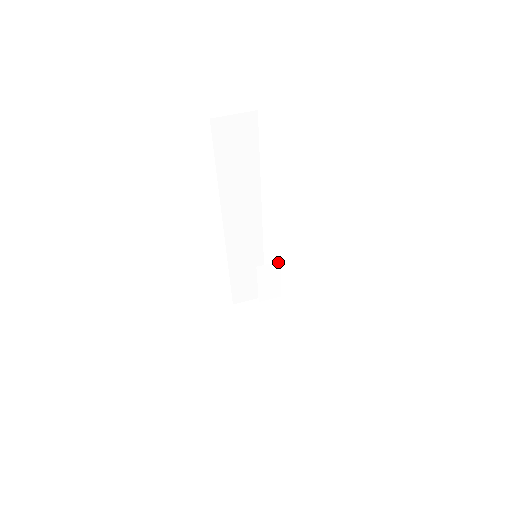
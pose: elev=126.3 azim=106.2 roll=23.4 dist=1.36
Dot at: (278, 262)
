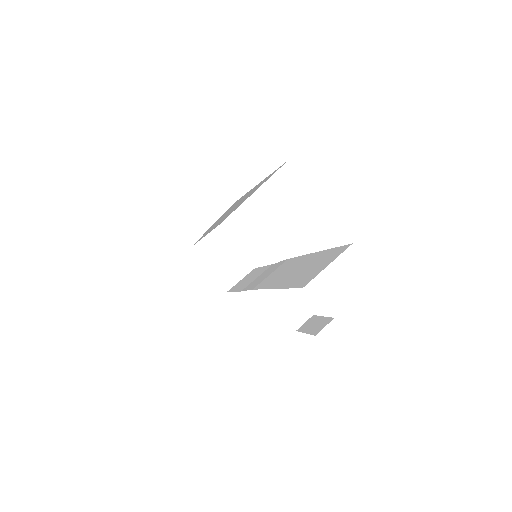
Dot at: (285, 261)
